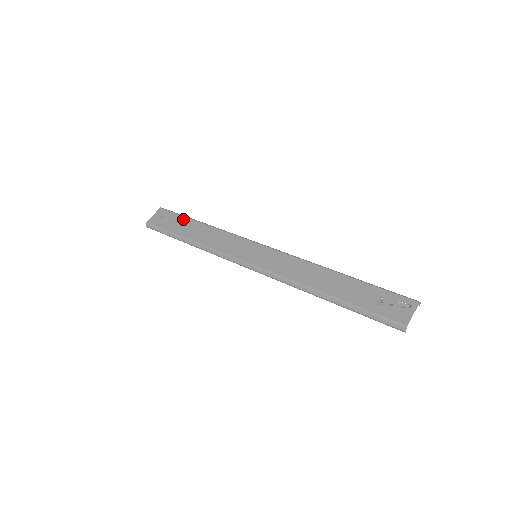
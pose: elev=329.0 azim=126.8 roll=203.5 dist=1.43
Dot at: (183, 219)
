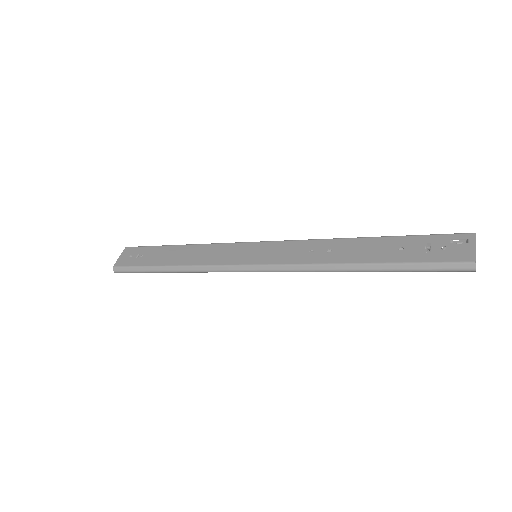
Dot at: (156, 249)
